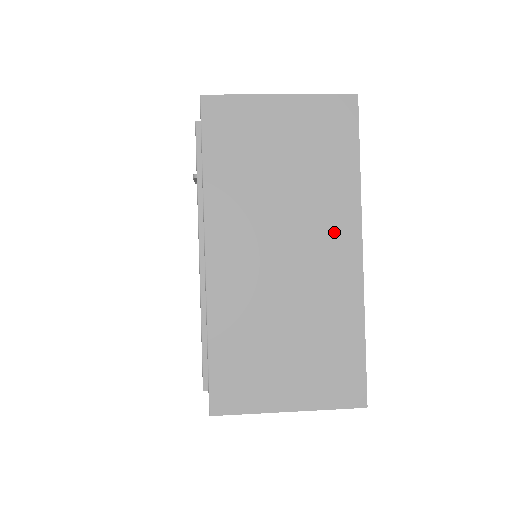
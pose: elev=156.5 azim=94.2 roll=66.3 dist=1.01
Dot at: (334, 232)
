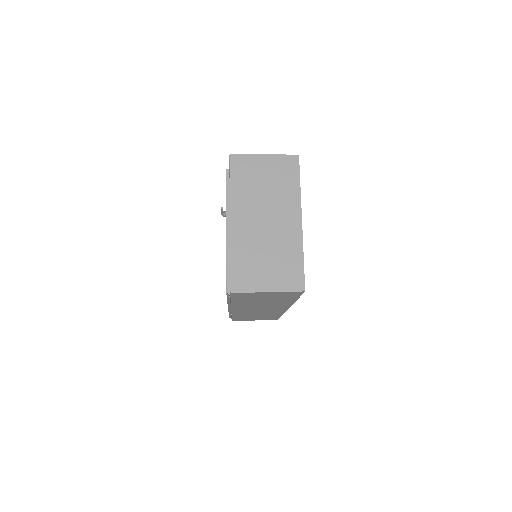
Dot at: (289, 212)
